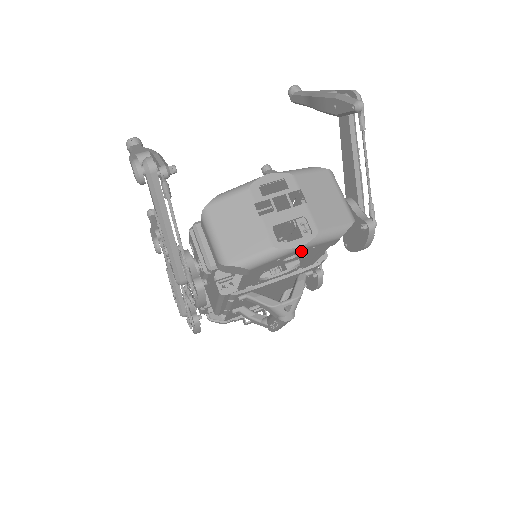
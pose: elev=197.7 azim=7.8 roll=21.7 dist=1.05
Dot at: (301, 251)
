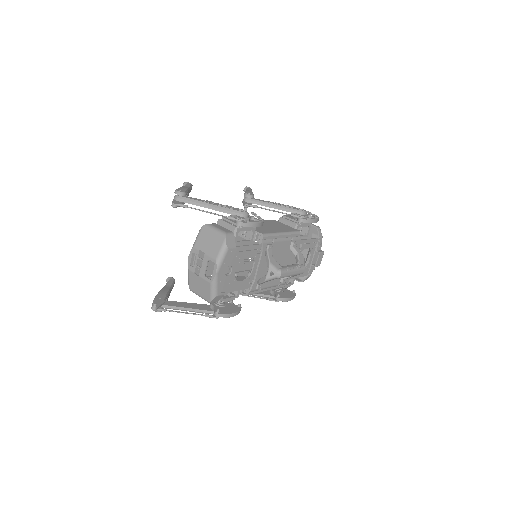
Dot at: (222, 270)
